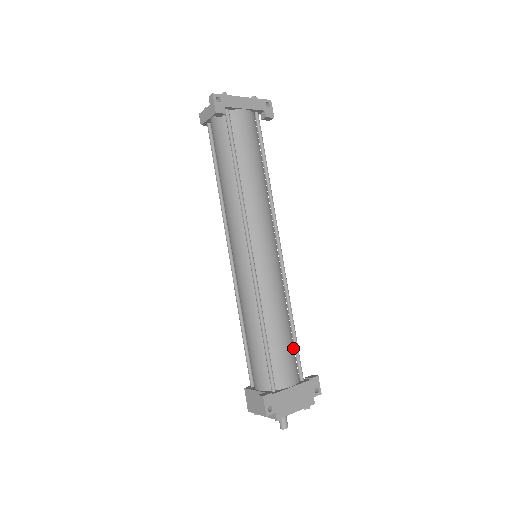
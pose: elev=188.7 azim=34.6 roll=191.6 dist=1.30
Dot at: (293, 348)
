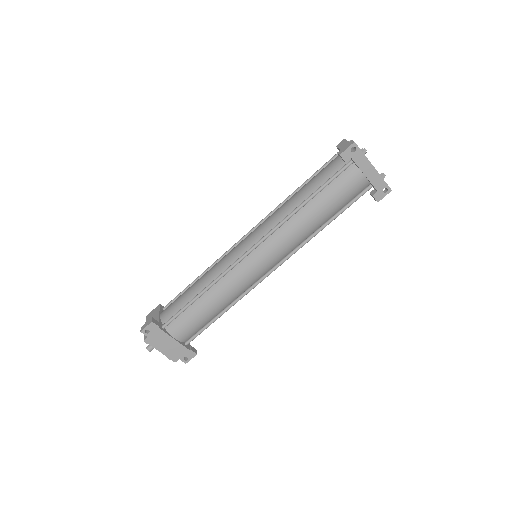
Dot at: (204, 324)
